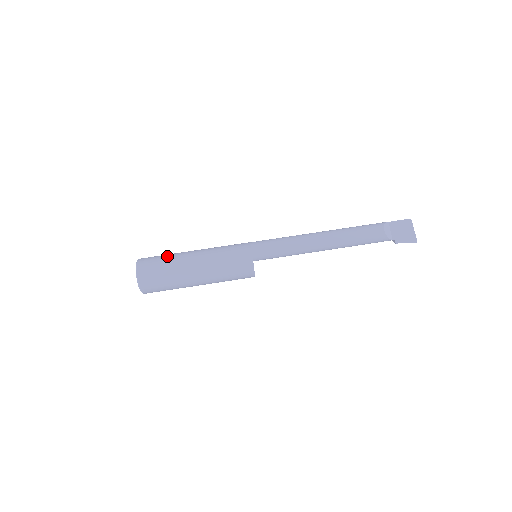
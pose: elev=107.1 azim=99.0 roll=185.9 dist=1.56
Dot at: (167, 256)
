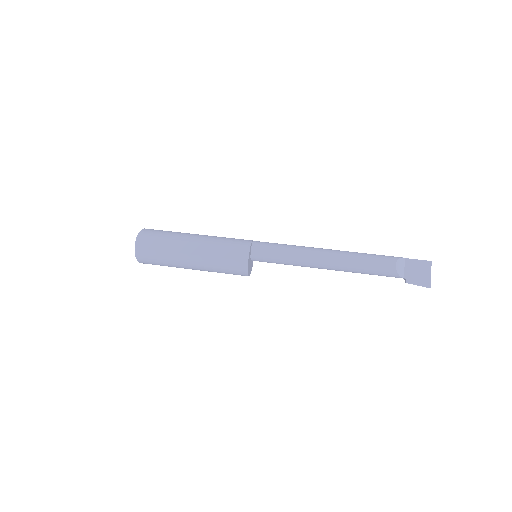
Dot at: (169, 232)
